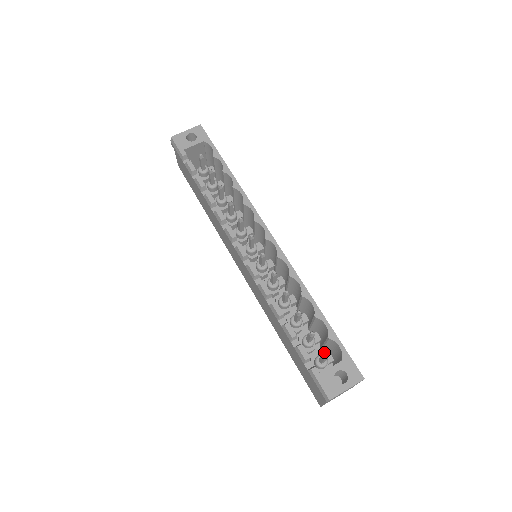
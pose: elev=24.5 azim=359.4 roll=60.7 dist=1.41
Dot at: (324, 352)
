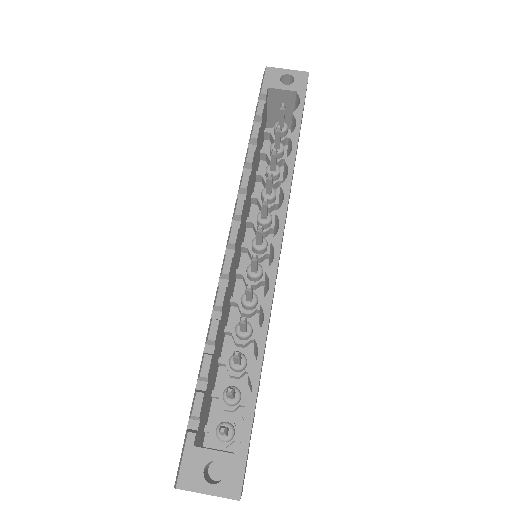
Dot at: occluded
